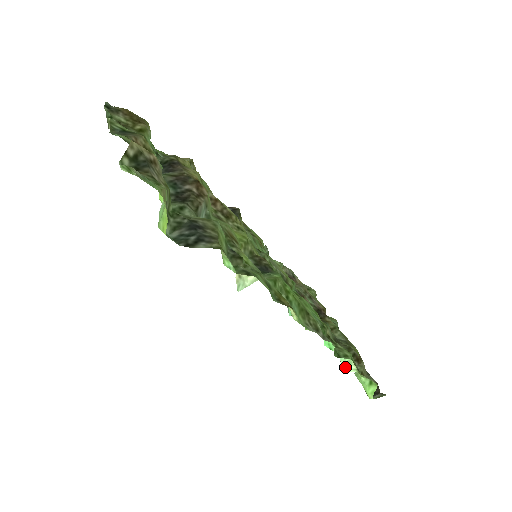
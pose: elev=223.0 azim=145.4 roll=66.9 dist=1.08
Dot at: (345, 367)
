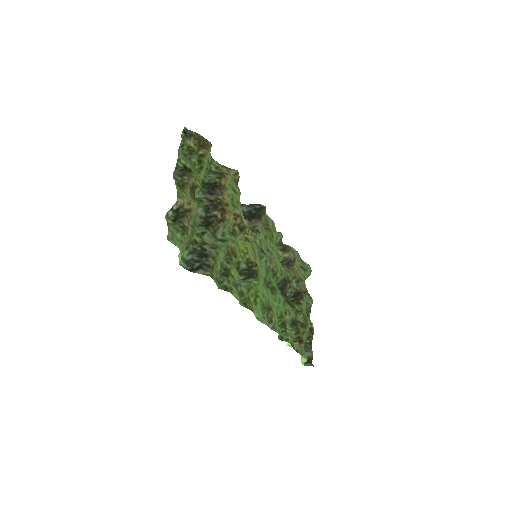
Dot at: (288, 343)
